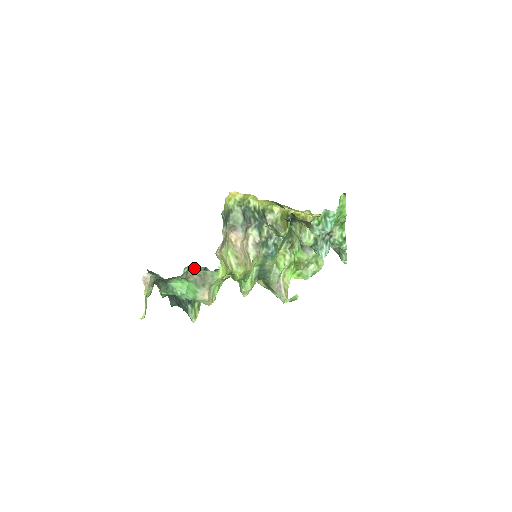
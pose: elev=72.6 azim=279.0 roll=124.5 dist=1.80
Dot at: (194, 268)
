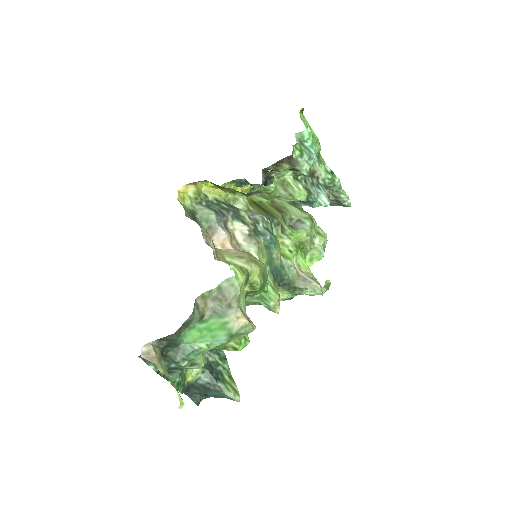
Dot at: occluded
